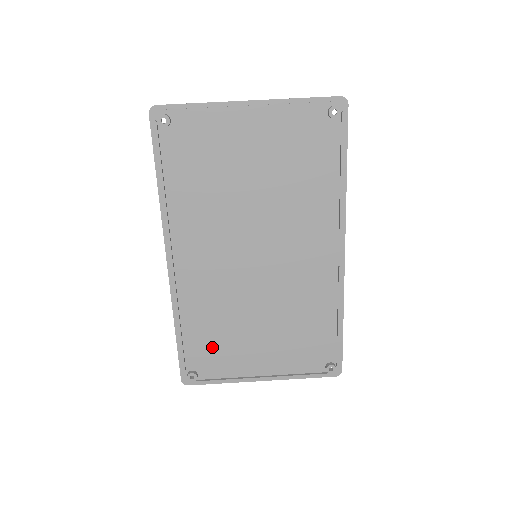
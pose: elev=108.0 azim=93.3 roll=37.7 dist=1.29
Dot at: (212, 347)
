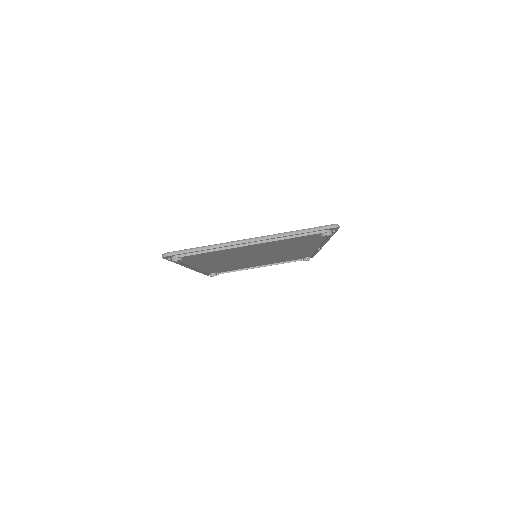
Dot at: (225, 269)
